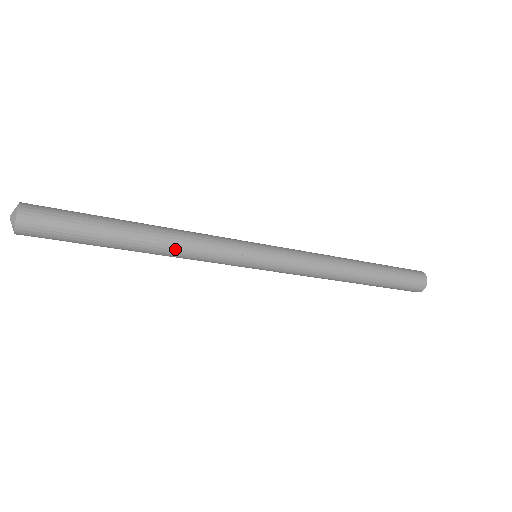
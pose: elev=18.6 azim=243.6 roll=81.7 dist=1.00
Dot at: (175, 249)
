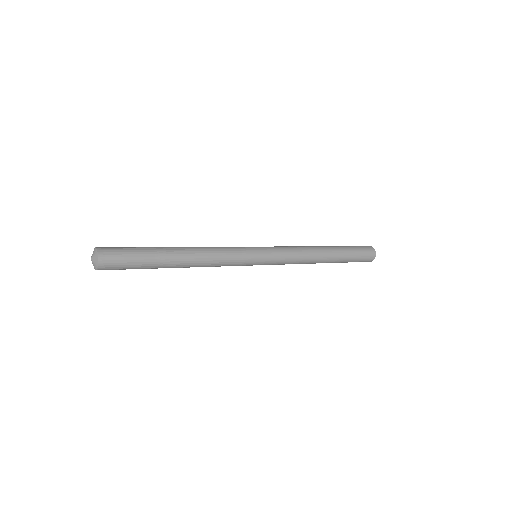
Dot at: (203, 262)
